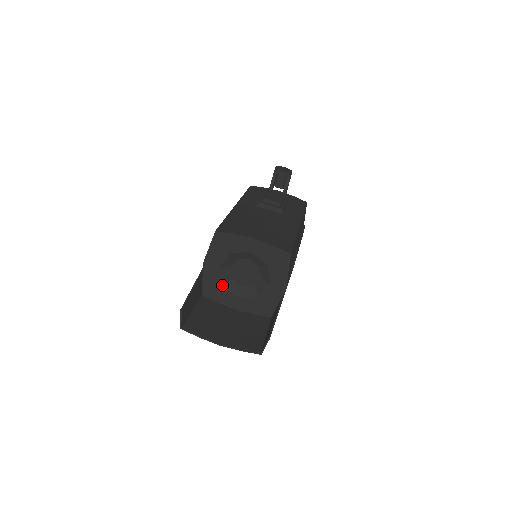
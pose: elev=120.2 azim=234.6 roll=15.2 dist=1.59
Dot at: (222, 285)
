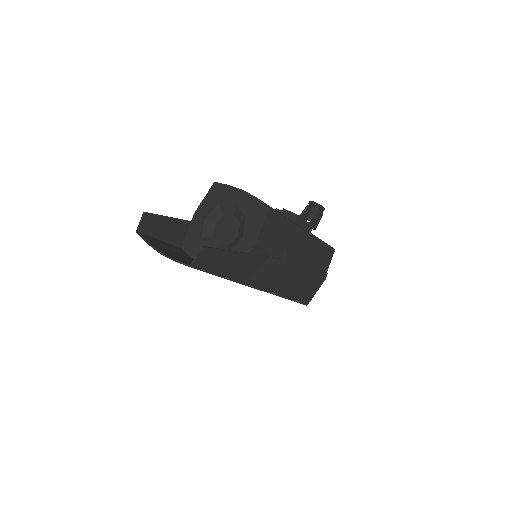
Dot at: (201, 238)
